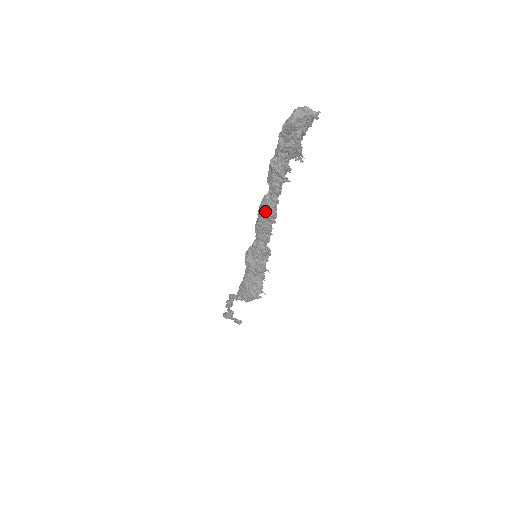
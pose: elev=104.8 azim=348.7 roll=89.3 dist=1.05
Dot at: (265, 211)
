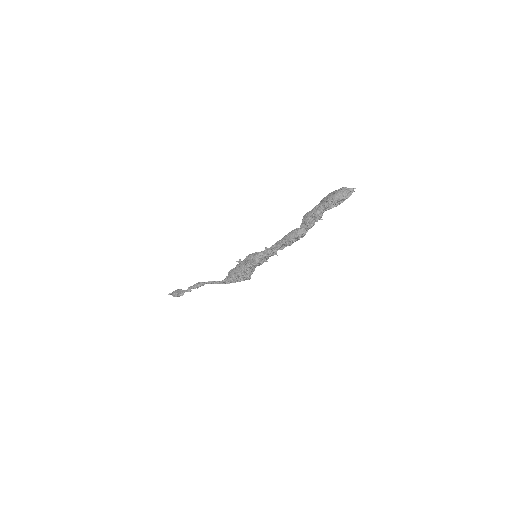
Dot at: (300, 237)
